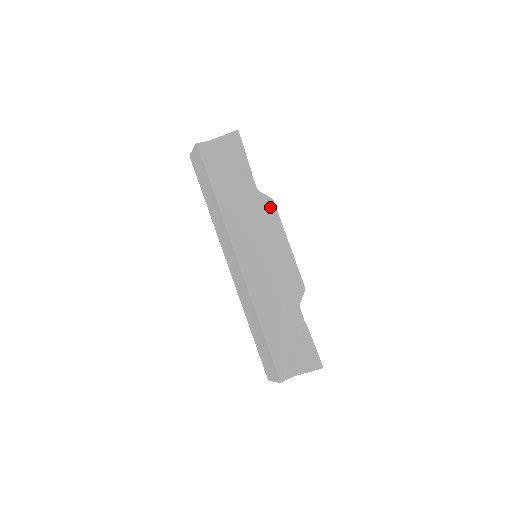
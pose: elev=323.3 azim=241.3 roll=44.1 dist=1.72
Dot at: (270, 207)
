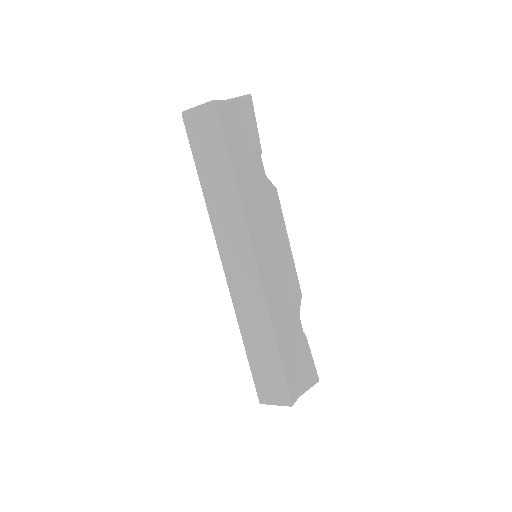
Dot at: (275, 198)
